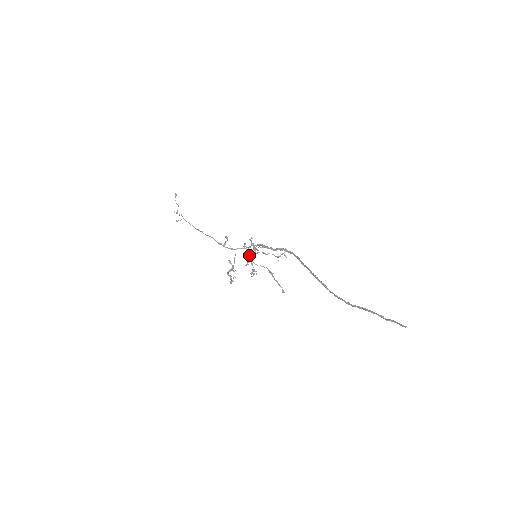
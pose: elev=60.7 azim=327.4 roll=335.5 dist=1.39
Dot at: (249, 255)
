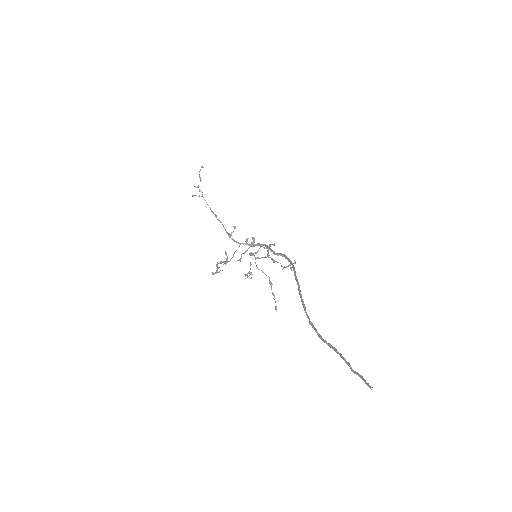
Dot at: occluded
